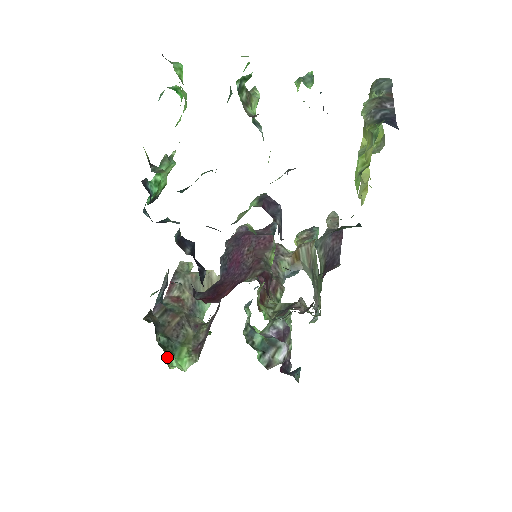
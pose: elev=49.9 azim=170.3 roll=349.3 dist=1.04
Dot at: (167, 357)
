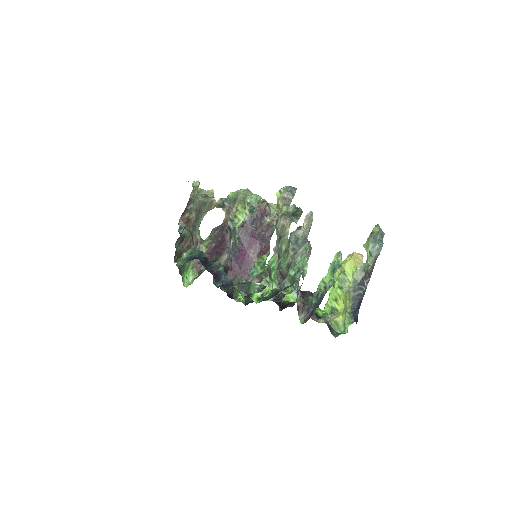
Dot at: (182, 278)
